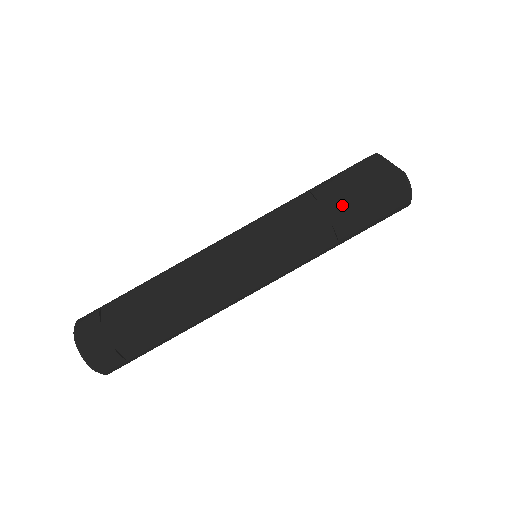
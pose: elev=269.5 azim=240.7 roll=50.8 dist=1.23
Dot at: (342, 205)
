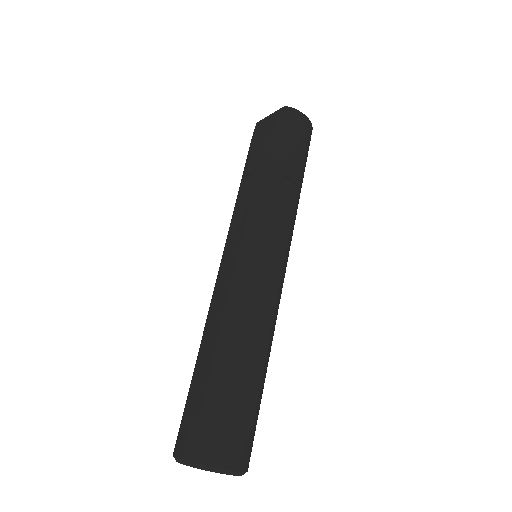
Dot at: (273, 157)
